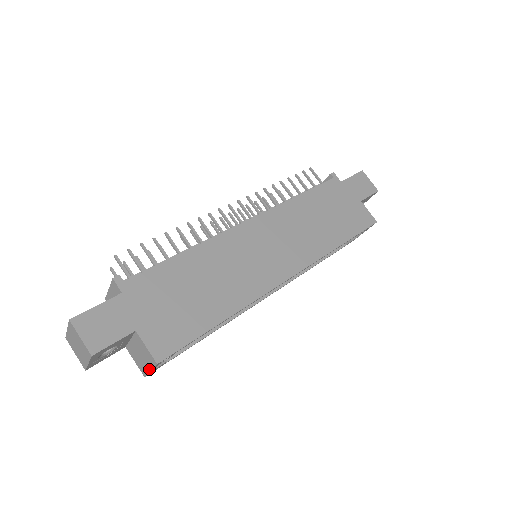
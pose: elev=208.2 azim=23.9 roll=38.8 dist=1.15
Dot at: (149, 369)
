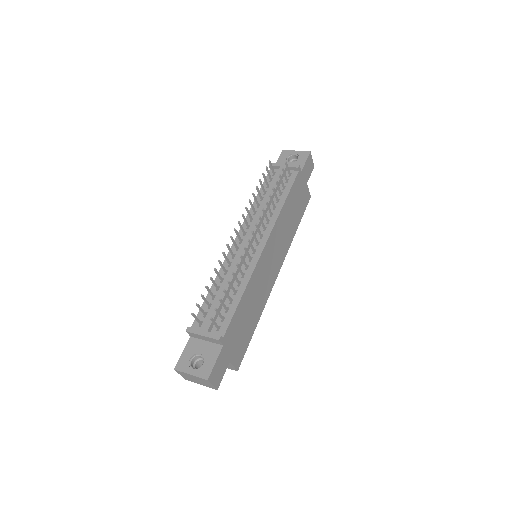
Dot at: occluded
